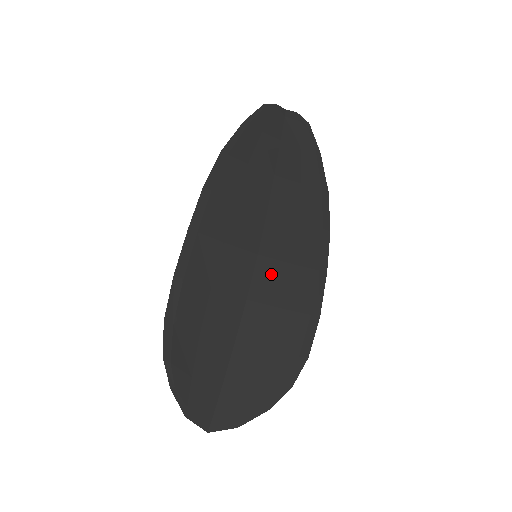
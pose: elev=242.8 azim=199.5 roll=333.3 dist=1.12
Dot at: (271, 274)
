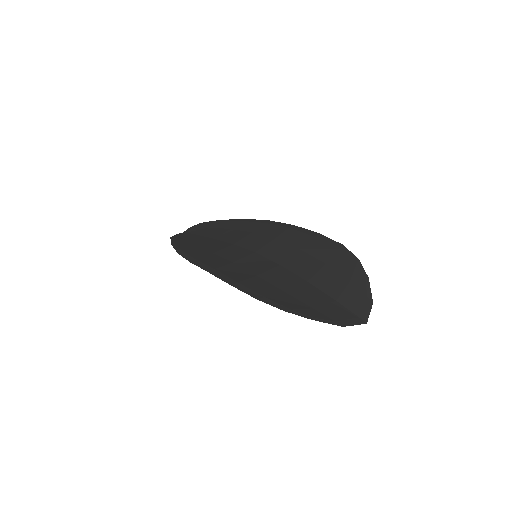
Dot at: (273, 249)
